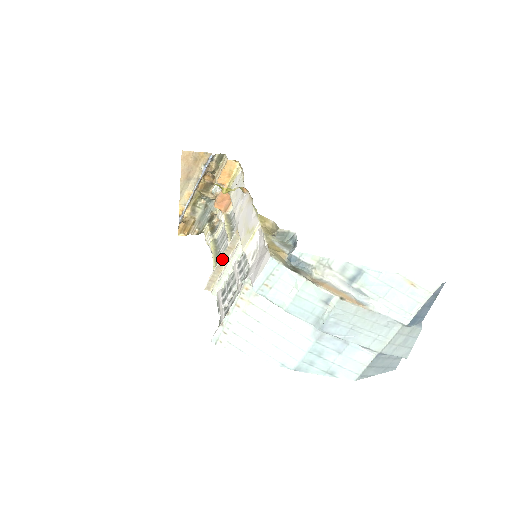
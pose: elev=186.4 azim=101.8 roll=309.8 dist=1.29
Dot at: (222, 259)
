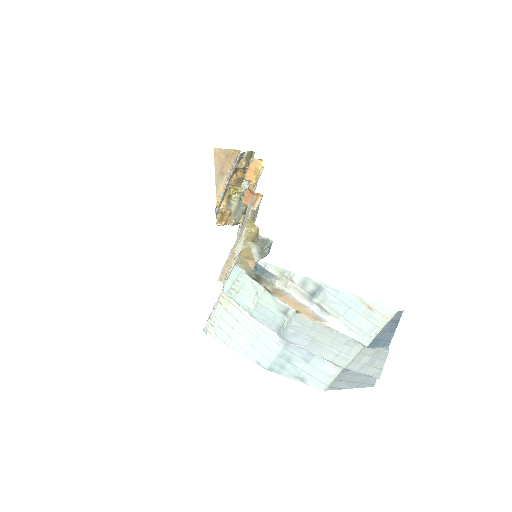
Dot at: (230, 255)
